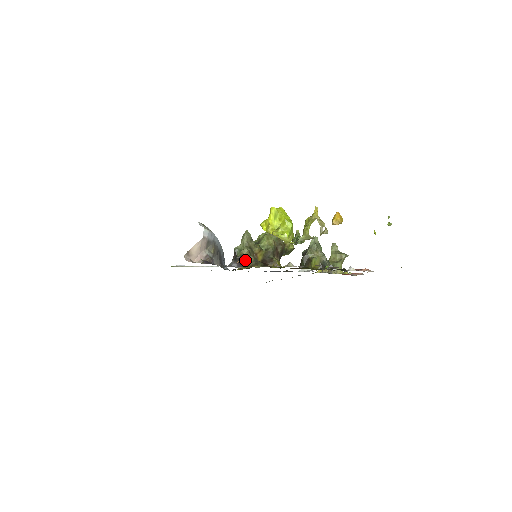
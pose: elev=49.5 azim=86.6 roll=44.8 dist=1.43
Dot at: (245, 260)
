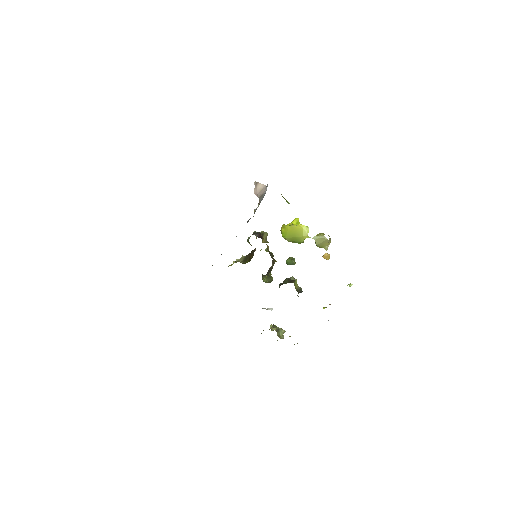
Dot at: (263, 238)
